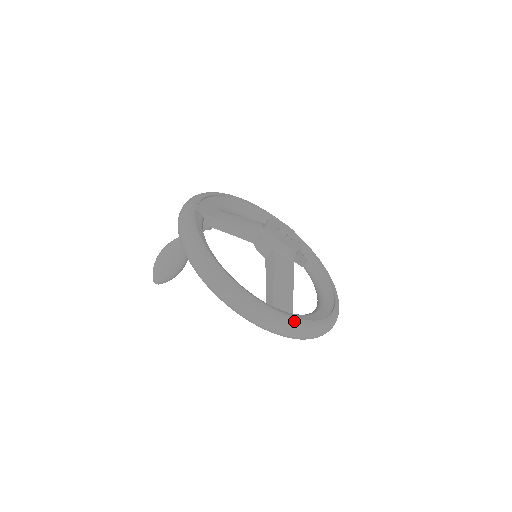
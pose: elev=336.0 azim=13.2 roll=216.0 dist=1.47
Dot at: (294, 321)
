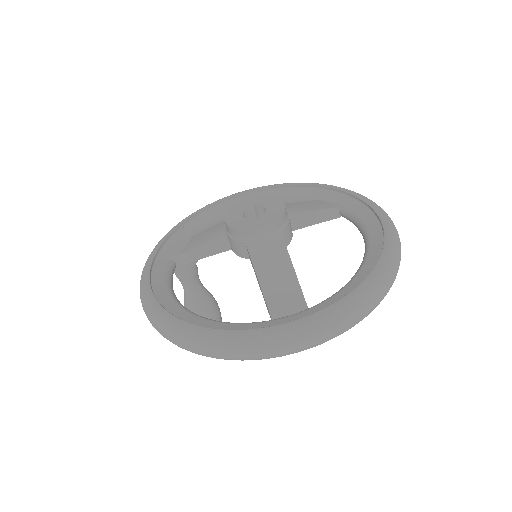
Dot at: (301, 325)
